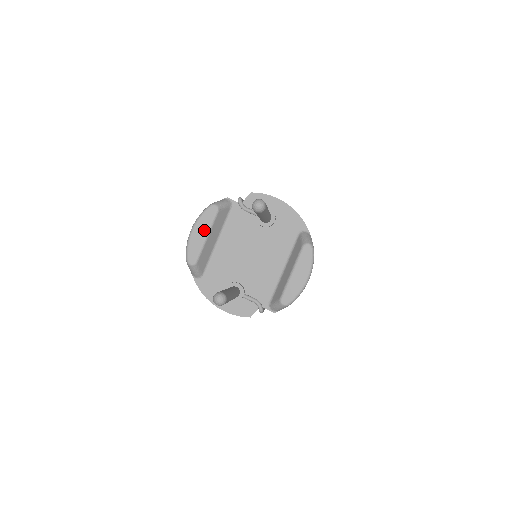
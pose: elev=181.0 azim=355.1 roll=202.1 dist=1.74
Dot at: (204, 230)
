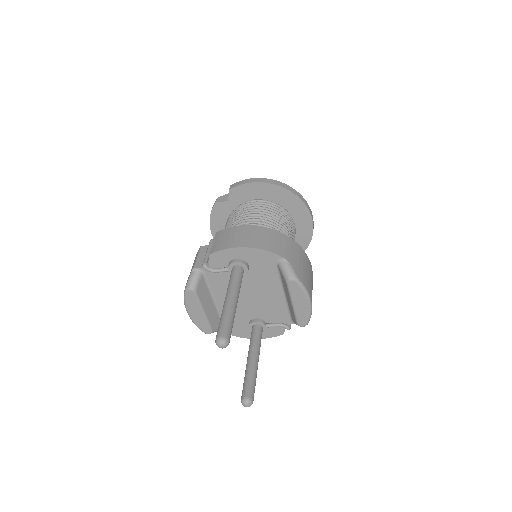
Dot at: (197, 310)
